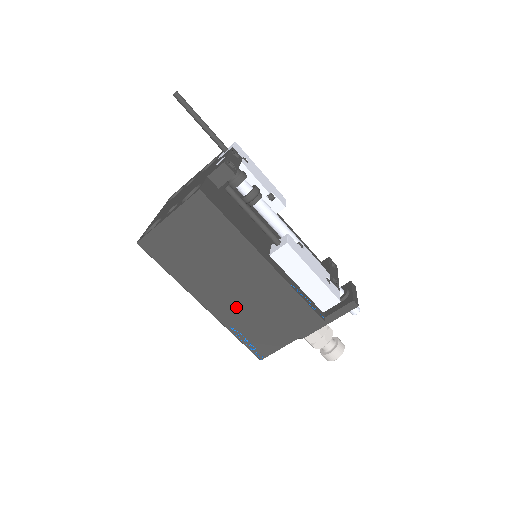
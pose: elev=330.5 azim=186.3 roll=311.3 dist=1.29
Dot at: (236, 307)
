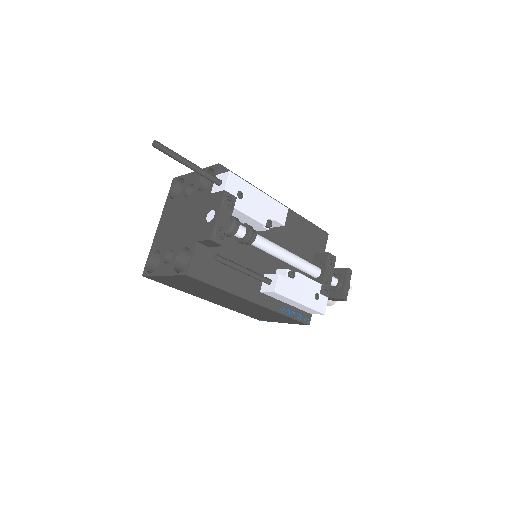
Dot at: (235, 307)
